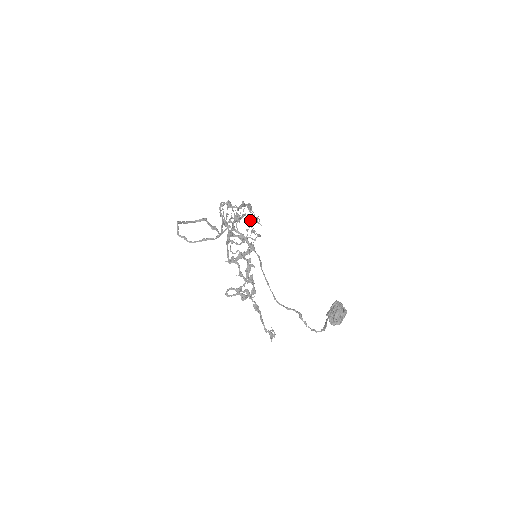
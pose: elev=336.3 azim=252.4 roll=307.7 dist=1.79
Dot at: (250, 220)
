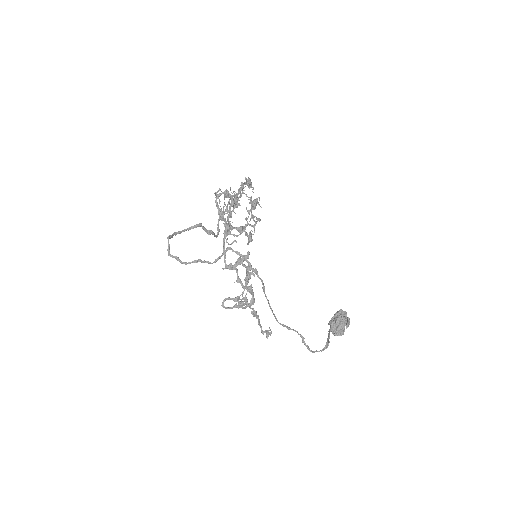
Dot at: (249, 202)
